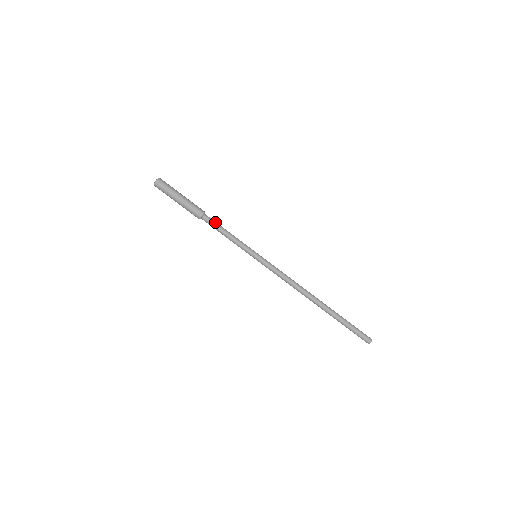
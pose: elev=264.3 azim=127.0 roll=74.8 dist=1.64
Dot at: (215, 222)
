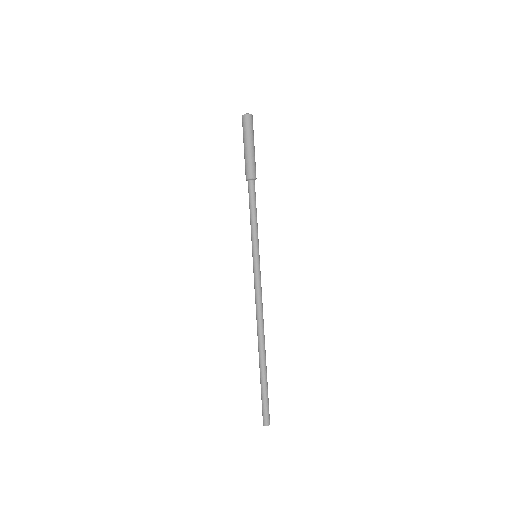
Dot at: (255, 195)
